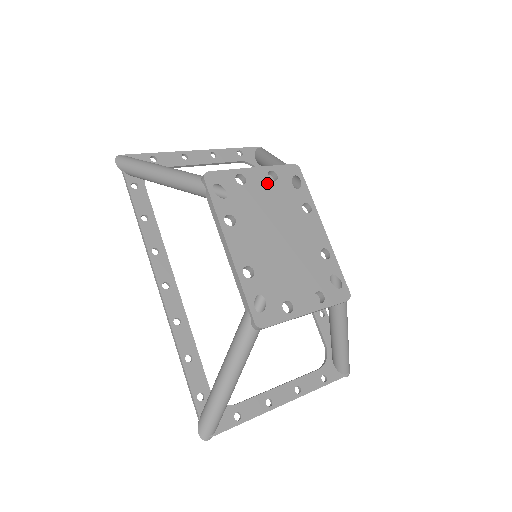
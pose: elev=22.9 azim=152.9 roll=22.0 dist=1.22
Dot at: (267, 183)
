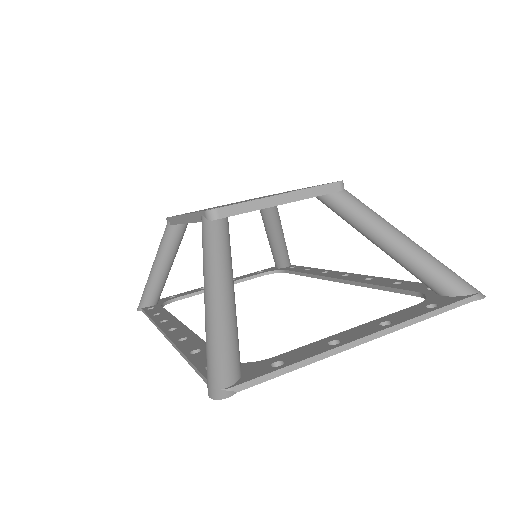
Dot at: occluded
